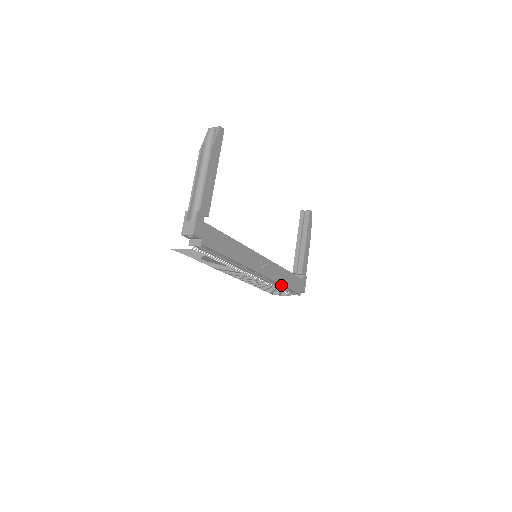
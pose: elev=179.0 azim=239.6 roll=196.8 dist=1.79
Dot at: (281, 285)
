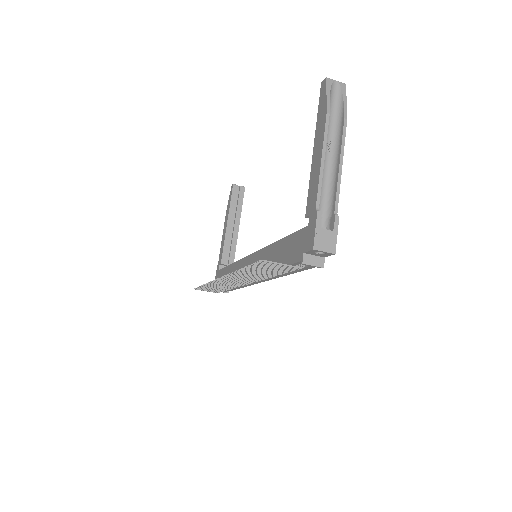
Dot at: occluded
